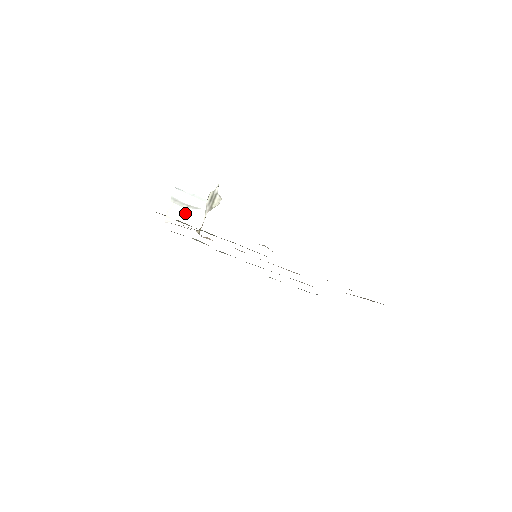
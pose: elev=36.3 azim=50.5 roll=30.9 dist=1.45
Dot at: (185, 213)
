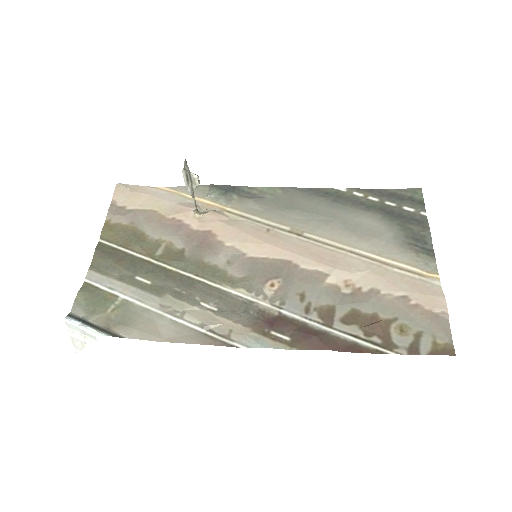
Dot at: (85, 345)
